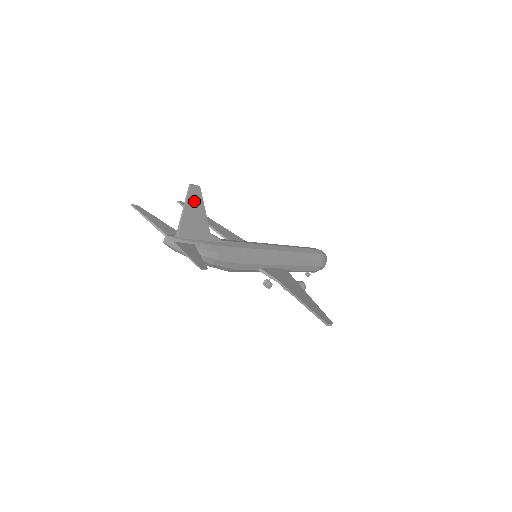
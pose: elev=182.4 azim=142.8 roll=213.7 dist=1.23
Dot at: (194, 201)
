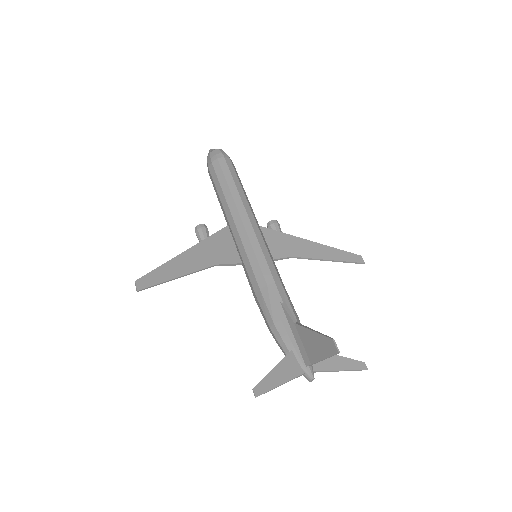
Dot at: (326, 346)
